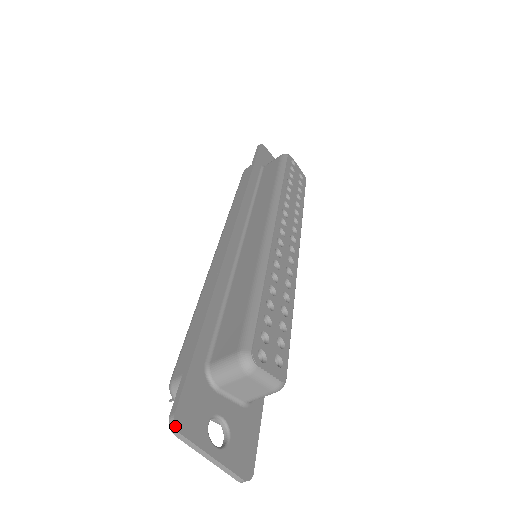
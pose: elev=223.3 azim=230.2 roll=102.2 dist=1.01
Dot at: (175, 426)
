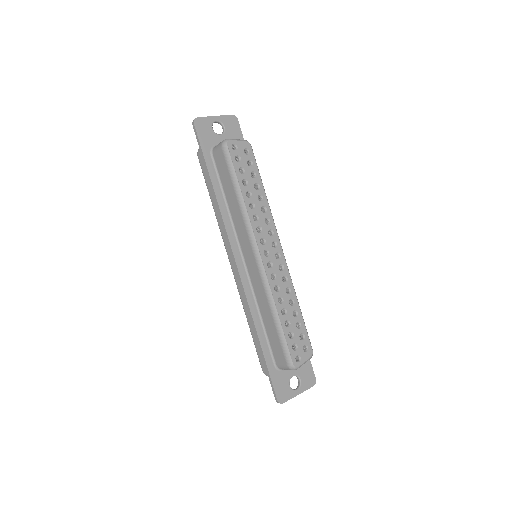
Dot at: occluded
